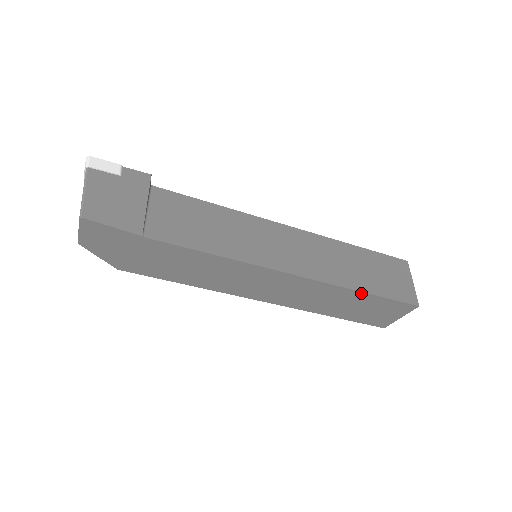
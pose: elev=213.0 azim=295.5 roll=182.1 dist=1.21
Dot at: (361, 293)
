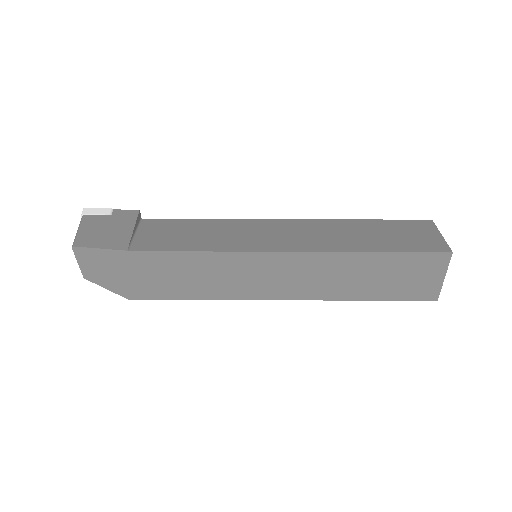
Dot at: (371, 254)
